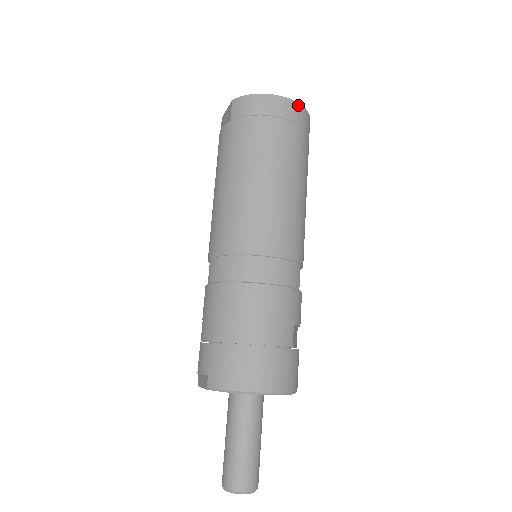
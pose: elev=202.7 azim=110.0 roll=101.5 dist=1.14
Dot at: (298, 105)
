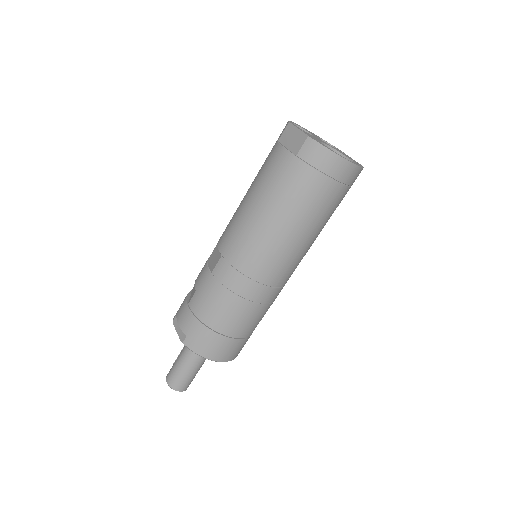
Dot at: (359, 169)
